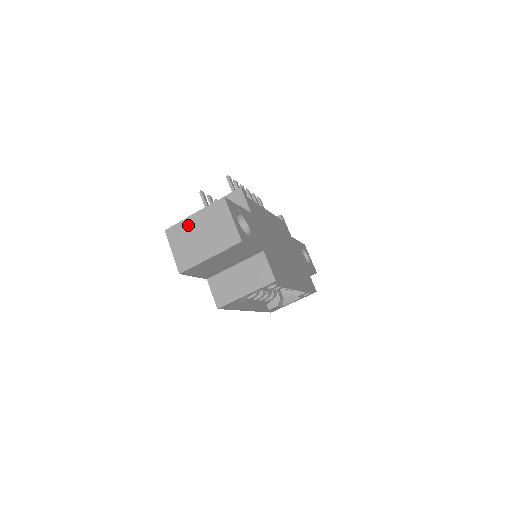
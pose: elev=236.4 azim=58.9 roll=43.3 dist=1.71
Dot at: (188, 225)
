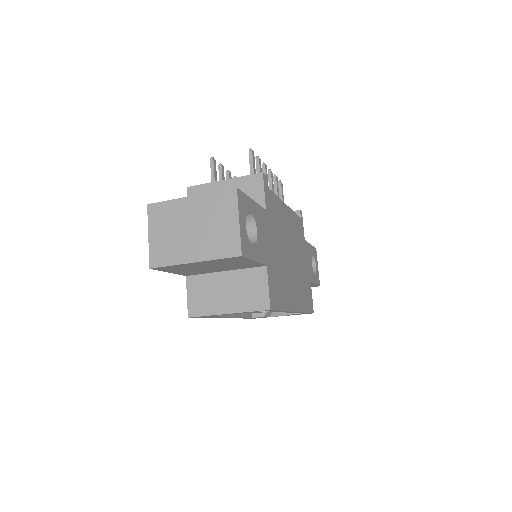
Dot at: (179, 208)
